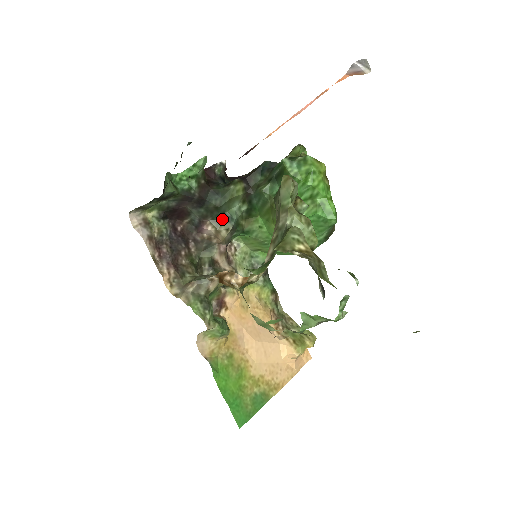
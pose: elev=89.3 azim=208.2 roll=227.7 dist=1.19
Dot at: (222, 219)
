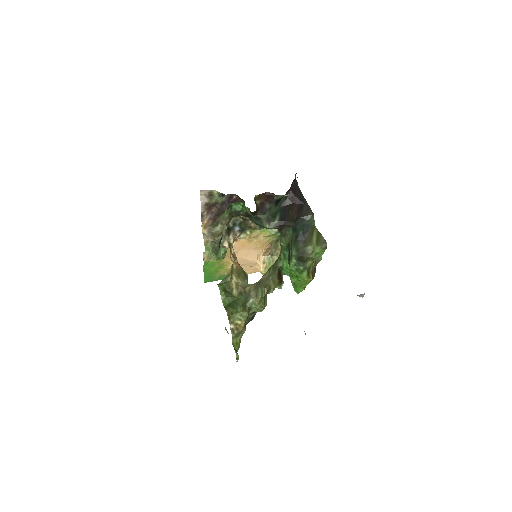
Dot at: occluded
